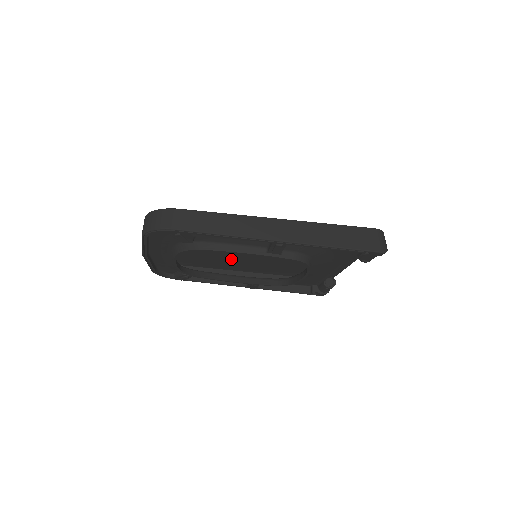
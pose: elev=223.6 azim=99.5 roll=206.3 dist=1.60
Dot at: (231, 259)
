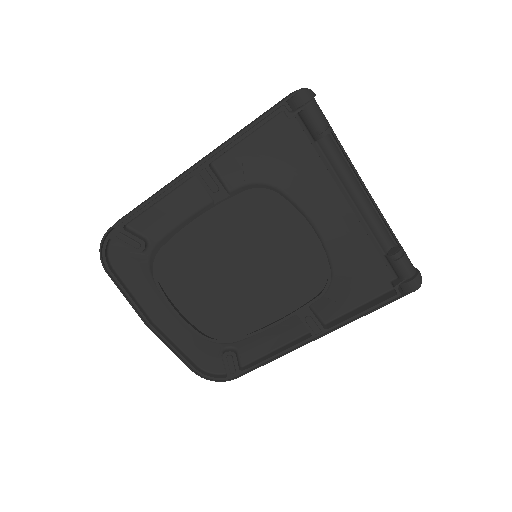
Dot at: (261, 302)
